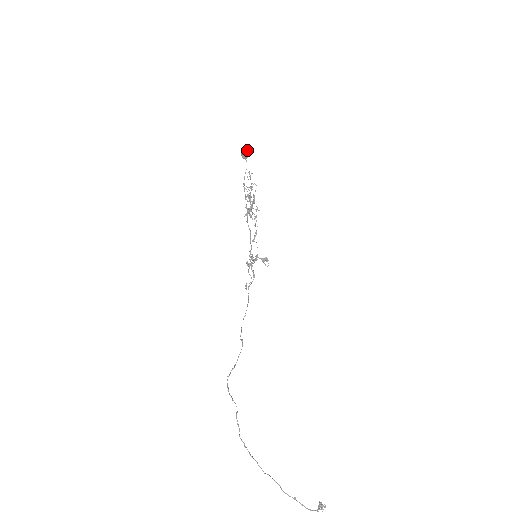
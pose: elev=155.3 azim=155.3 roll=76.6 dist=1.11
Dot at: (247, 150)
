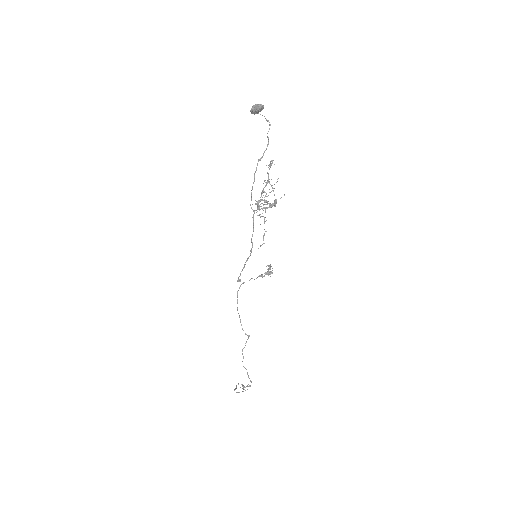
Dot at: (263, 107)
